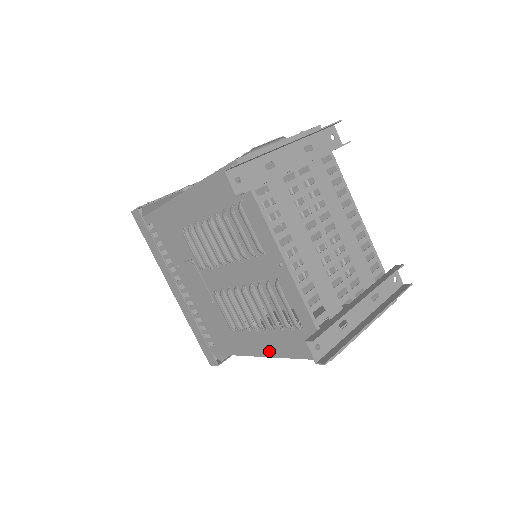
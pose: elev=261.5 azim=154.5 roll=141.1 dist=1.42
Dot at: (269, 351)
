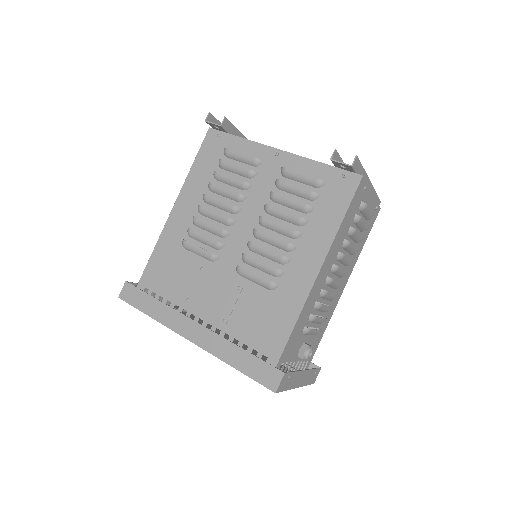
Dot at: (318, 255)
